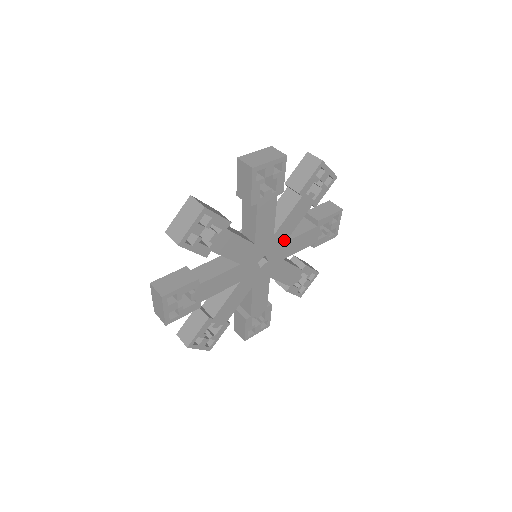
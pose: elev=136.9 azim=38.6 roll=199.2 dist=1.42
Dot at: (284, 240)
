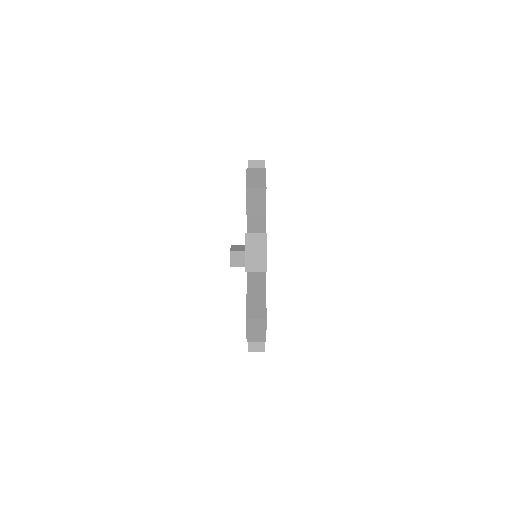
Dot at: occluded
